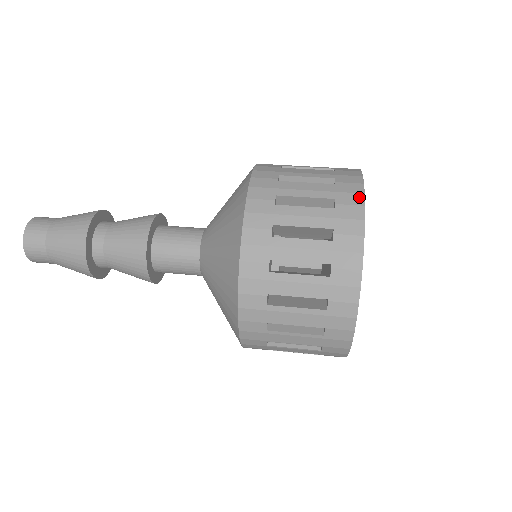
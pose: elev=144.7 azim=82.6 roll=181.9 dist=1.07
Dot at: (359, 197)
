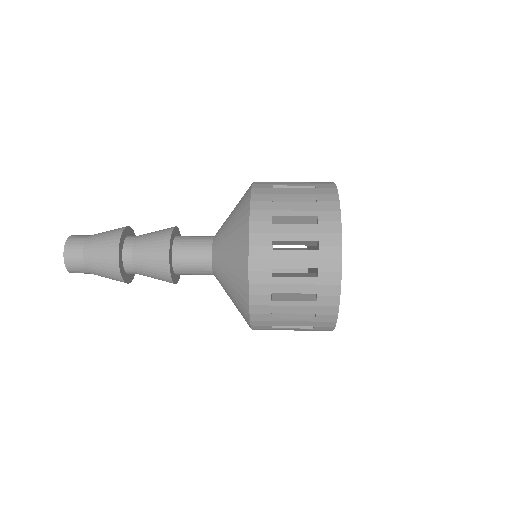
Dot at: (337, 238)
